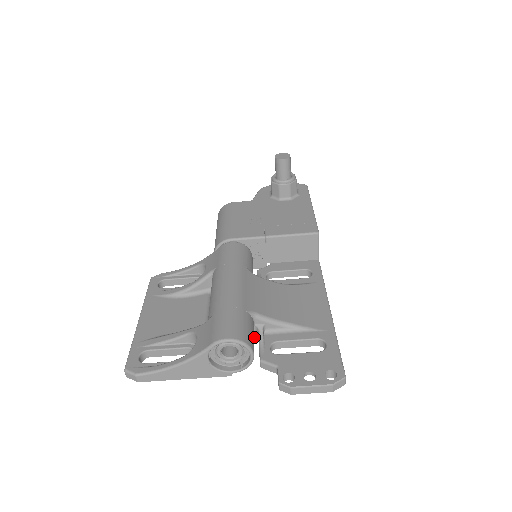
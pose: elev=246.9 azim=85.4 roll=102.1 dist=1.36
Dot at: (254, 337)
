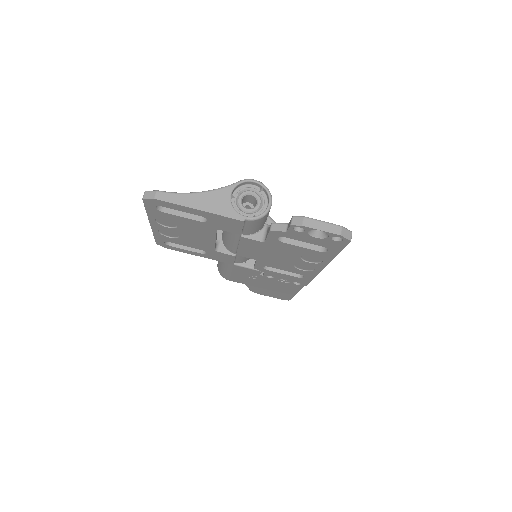
Dot at: (260, 239)
